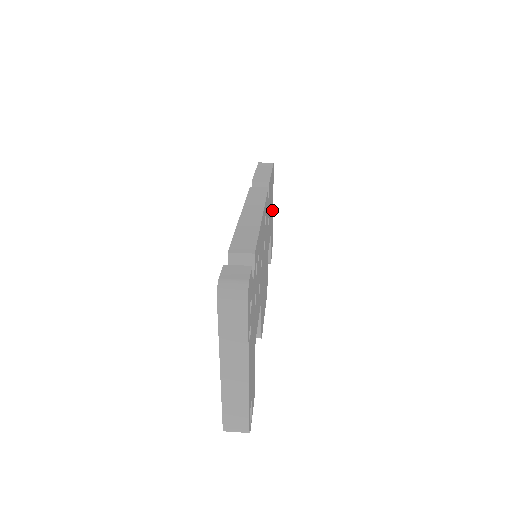
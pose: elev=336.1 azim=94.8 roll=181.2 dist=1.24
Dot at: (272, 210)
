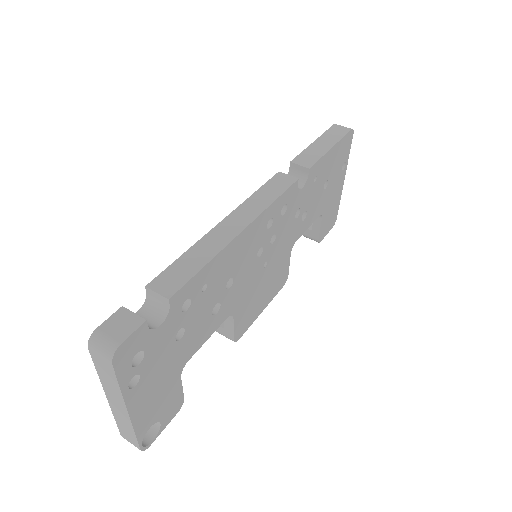
Dot at: (338, 184)
